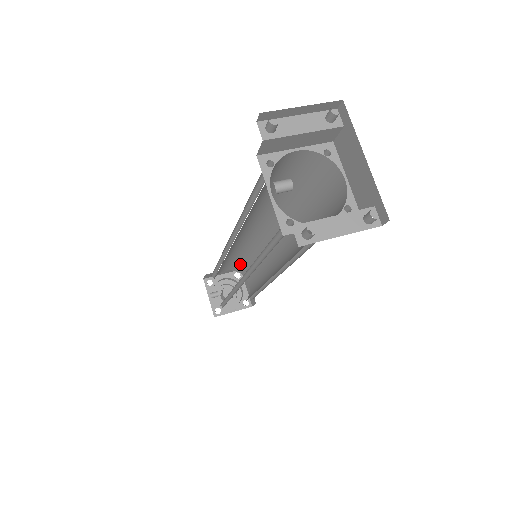
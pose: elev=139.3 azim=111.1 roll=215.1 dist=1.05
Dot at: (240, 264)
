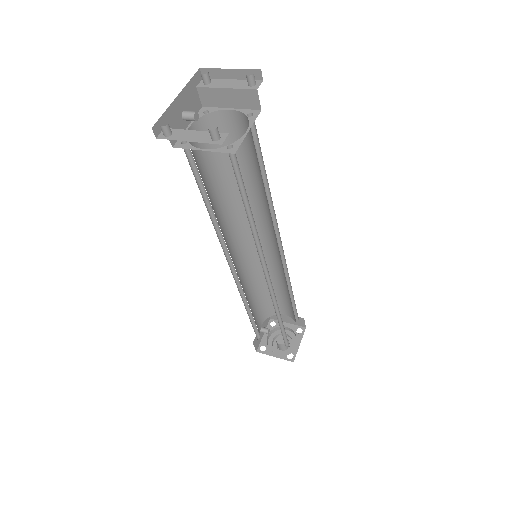
Dot at: (290, 305)
